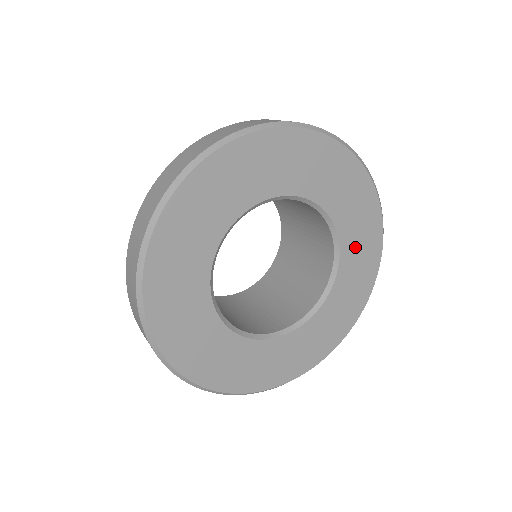
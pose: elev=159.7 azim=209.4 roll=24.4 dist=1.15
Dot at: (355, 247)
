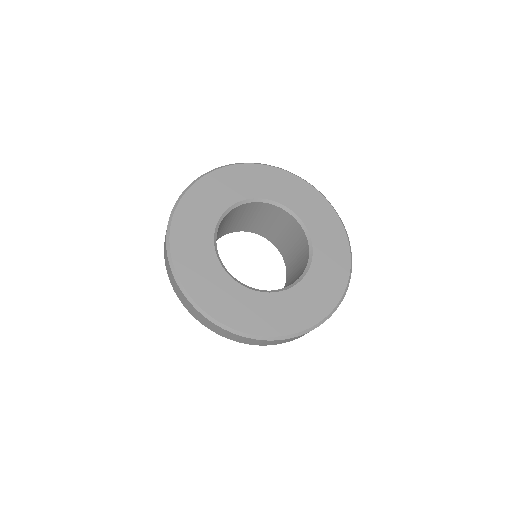
Dot at: (317, 284)
